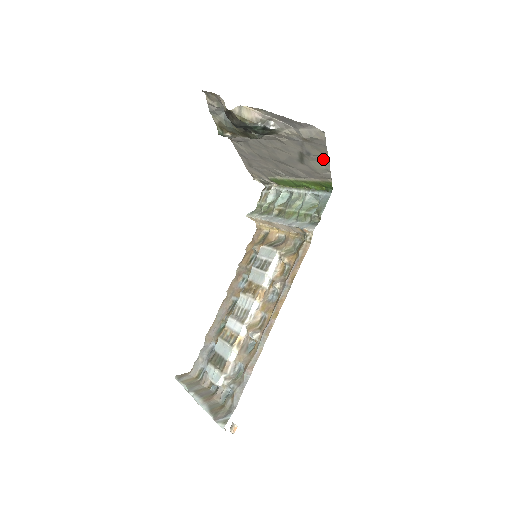
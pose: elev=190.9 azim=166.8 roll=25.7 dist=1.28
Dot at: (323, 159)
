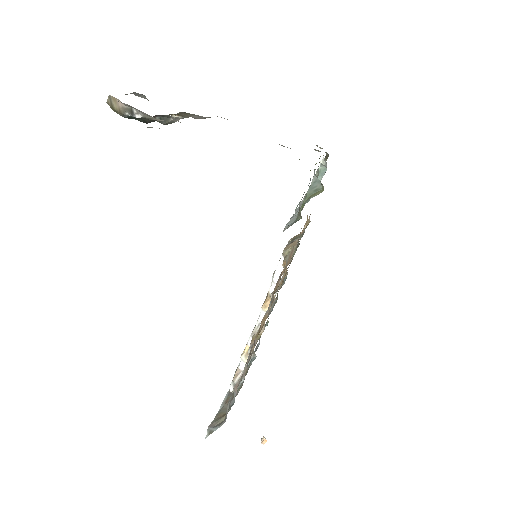
Dot at: occluded
